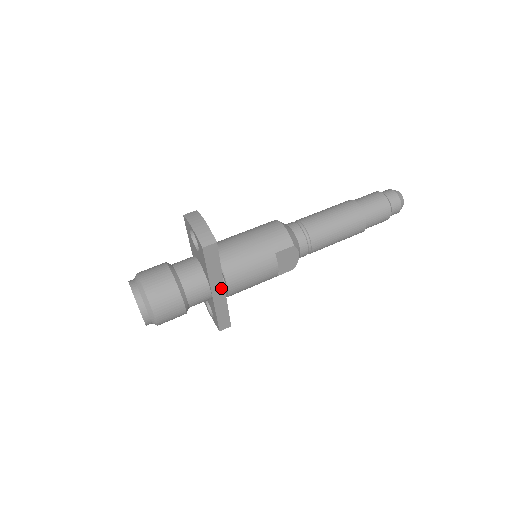
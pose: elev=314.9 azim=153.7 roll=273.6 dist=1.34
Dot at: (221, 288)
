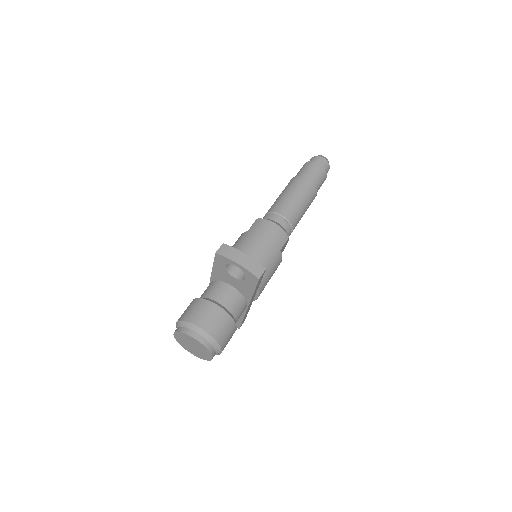
Dot at: occluded
